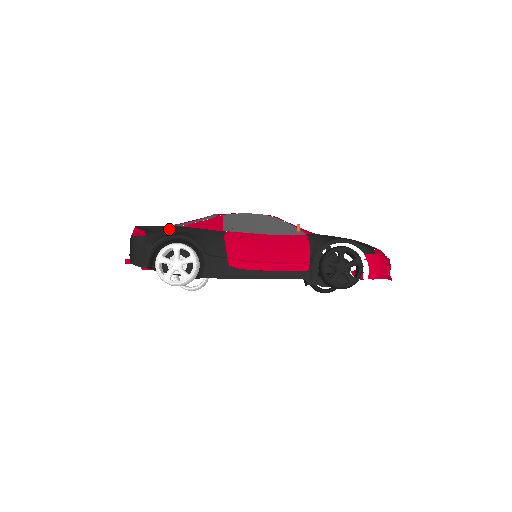
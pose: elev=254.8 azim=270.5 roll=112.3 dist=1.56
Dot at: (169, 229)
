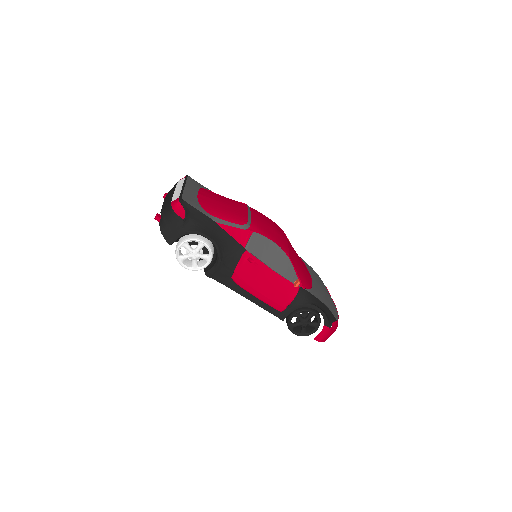
Dot at: (205, 221)
